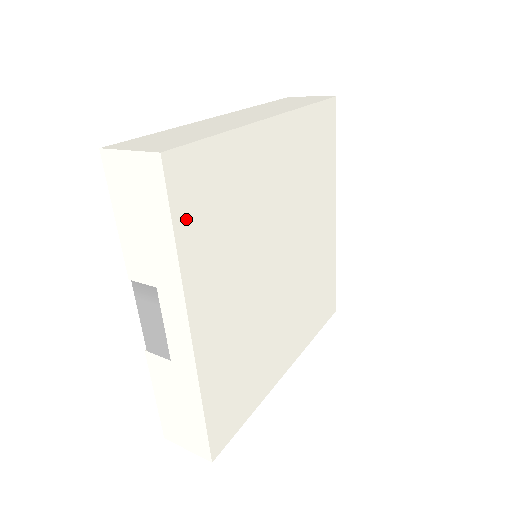
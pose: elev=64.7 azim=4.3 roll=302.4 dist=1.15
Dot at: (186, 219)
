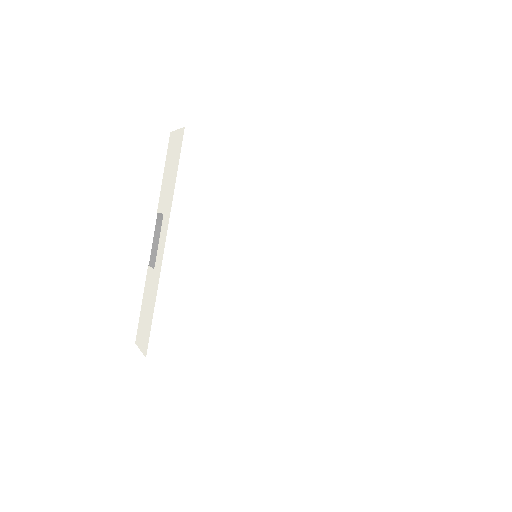
Dot at: (189, 172)
